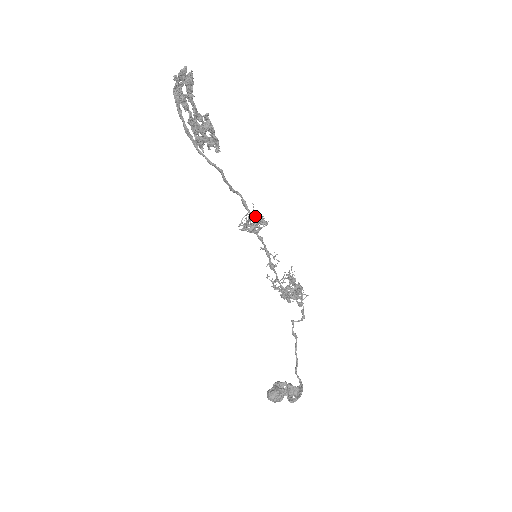
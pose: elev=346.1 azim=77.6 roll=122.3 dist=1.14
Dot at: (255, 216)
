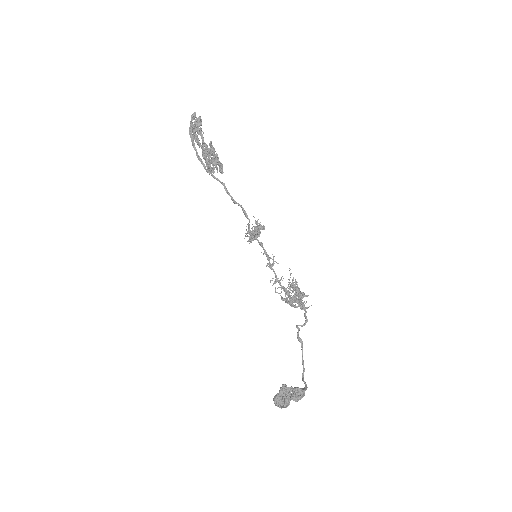
Dot at: (256, 227)
